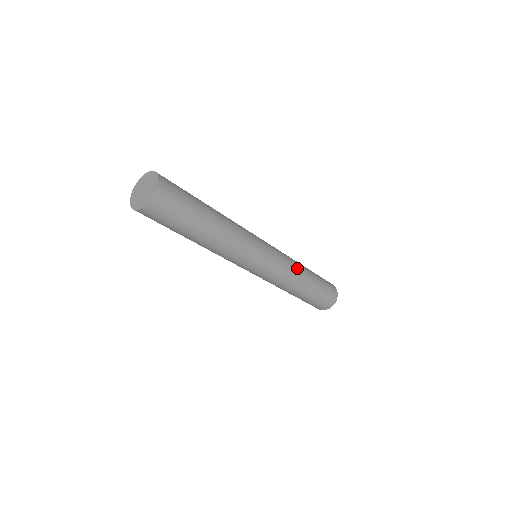
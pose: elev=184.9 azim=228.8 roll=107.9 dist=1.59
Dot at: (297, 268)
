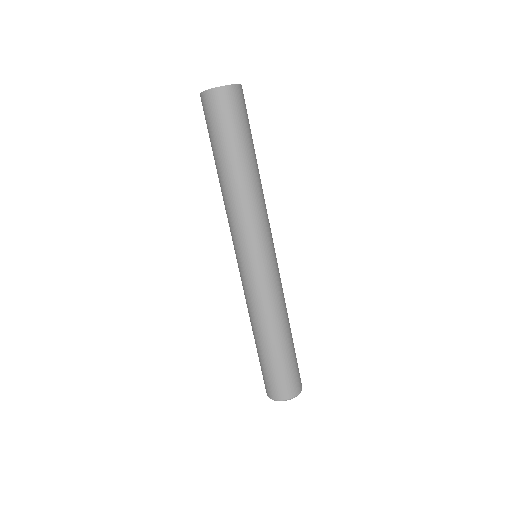
Dot at: (284, 306)
